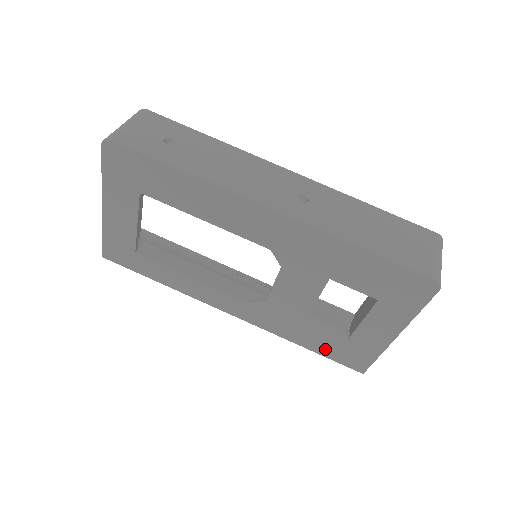
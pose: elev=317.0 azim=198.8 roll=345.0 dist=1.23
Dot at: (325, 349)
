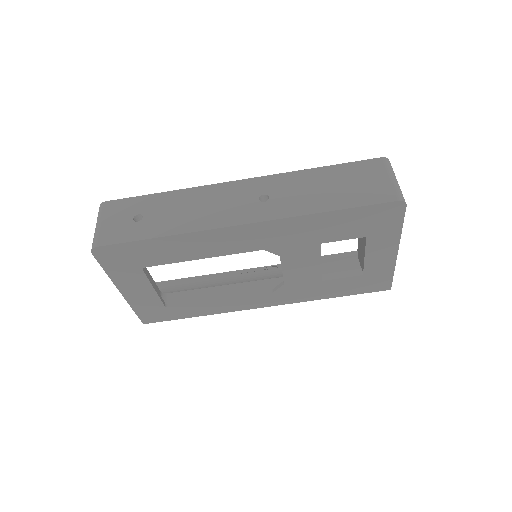
Dot at: (351, 290)
